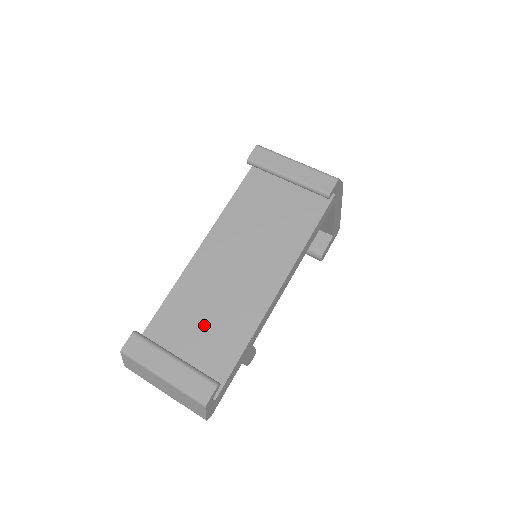
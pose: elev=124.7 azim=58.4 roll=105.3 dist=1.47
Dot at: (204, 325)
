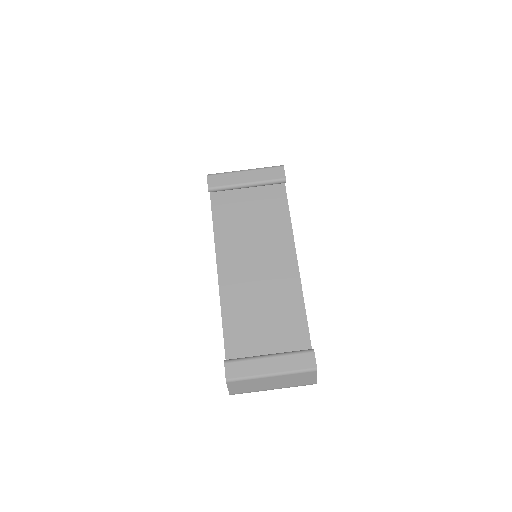
Dot at: (266, 323)
